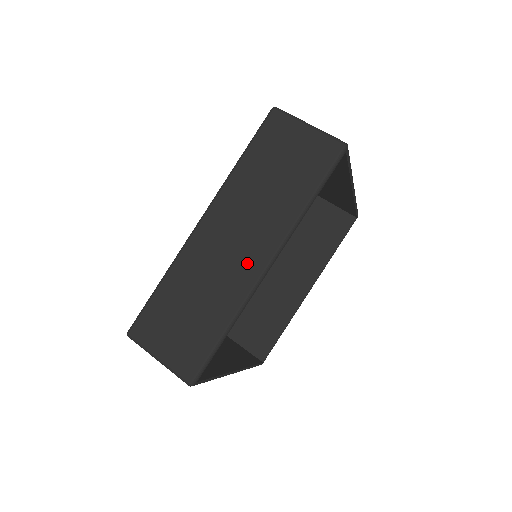
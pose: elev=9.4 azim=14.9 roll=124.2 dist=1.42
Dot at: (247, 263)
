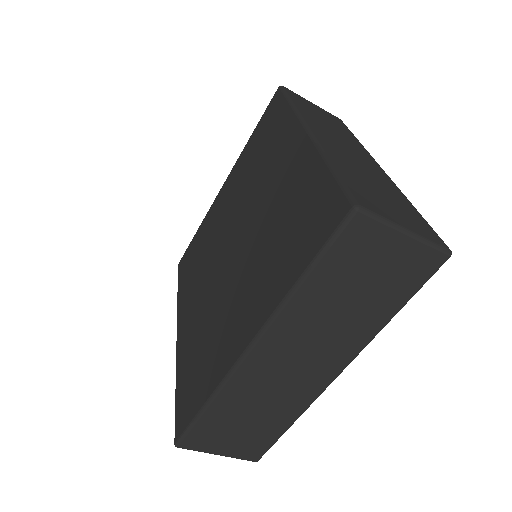
Dot at: (314, 379)
